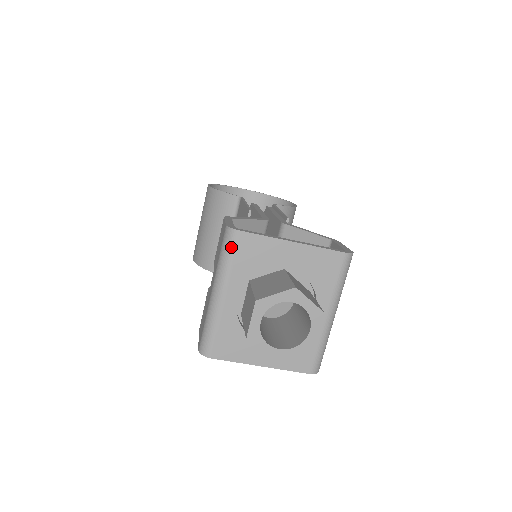
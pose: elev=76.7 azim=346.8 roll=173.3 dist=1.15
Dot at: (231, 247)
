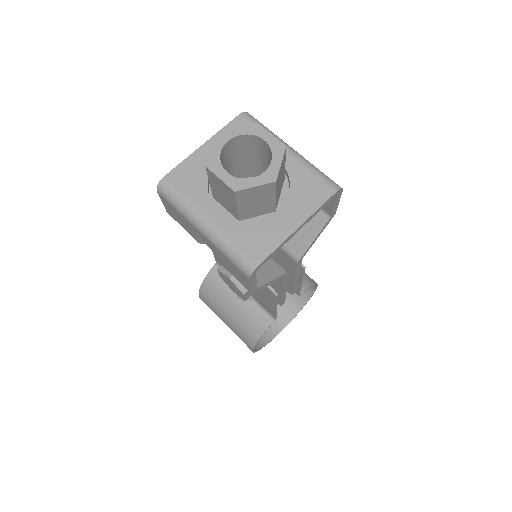
Dot at: (172, 191)
